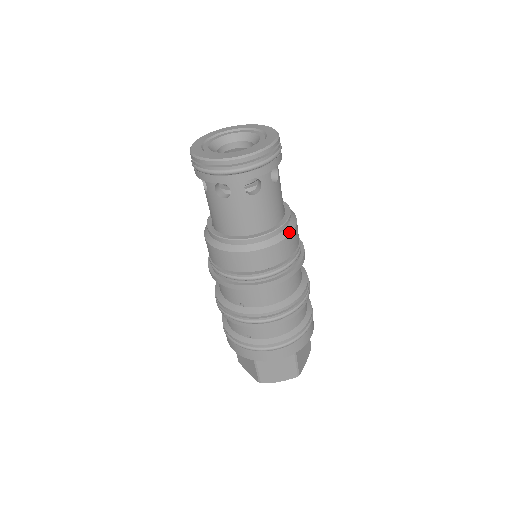
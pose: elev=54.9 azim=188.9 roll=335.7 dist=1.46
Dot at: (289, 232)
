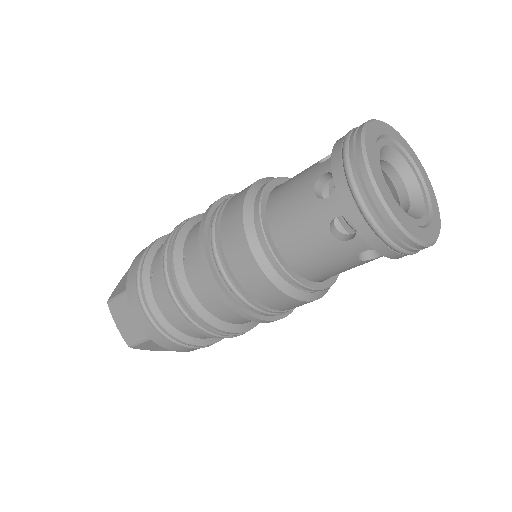
Dot at: (295, 295)
